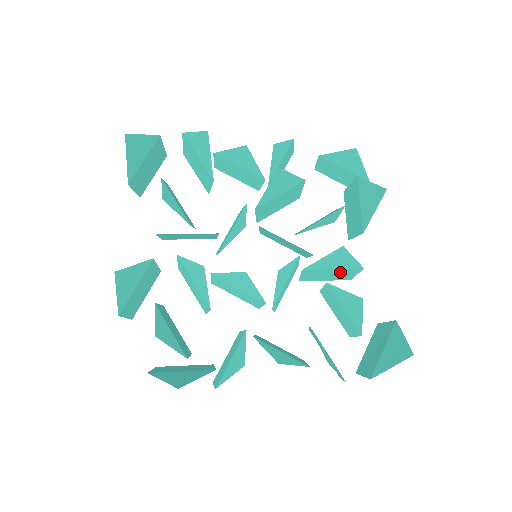
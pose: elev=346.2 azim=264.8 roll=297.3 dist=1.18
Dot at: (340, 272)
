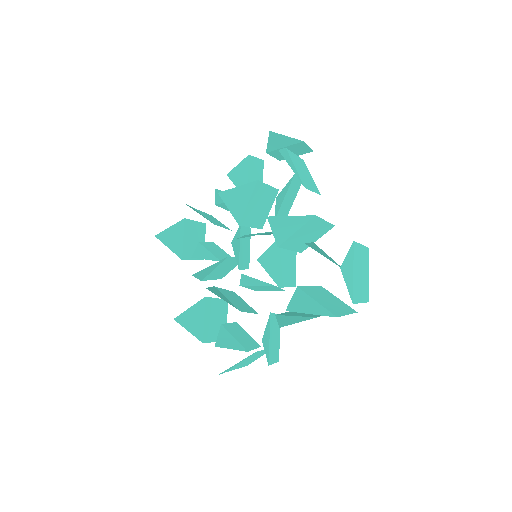
Dot at: (308, 229)
